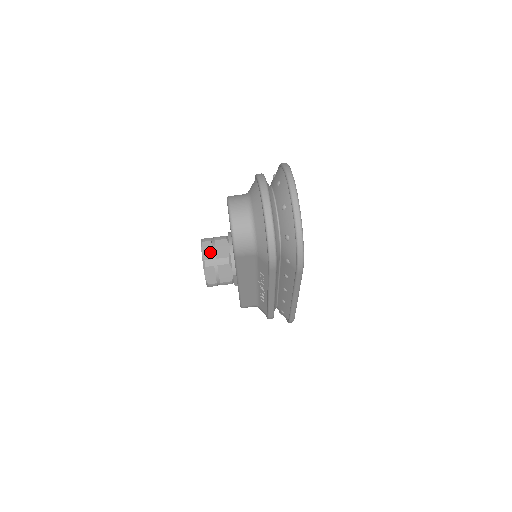
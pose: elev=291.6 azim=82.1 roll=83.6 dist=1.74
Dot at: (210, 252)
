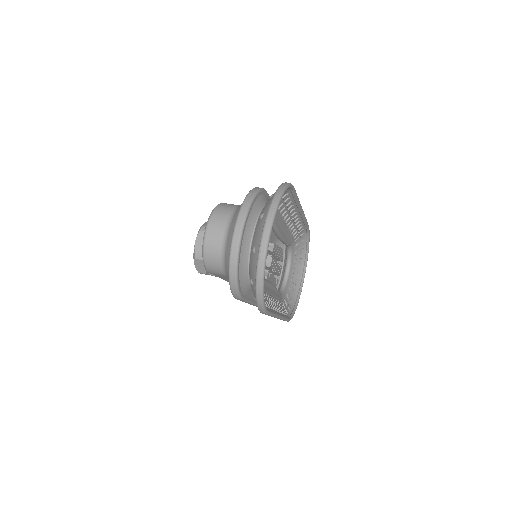
Dot at: occluded
